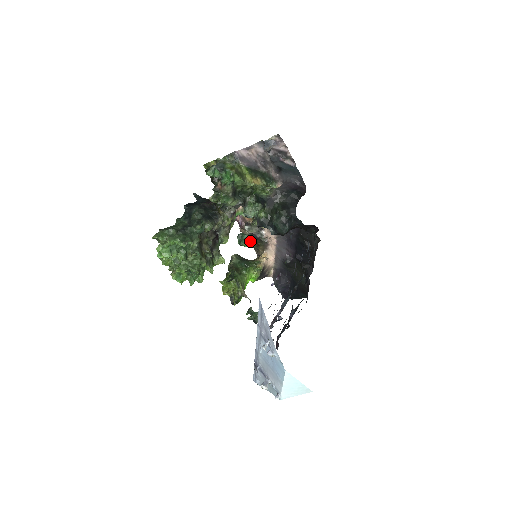
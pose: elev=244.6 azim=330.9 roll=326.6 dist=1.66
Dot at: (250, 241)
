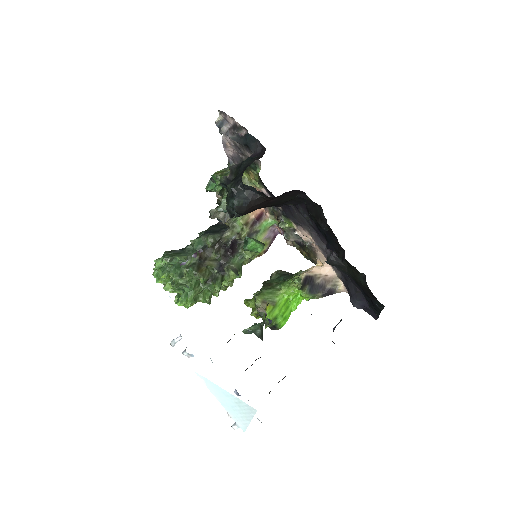
Dot at: (255, 242)
